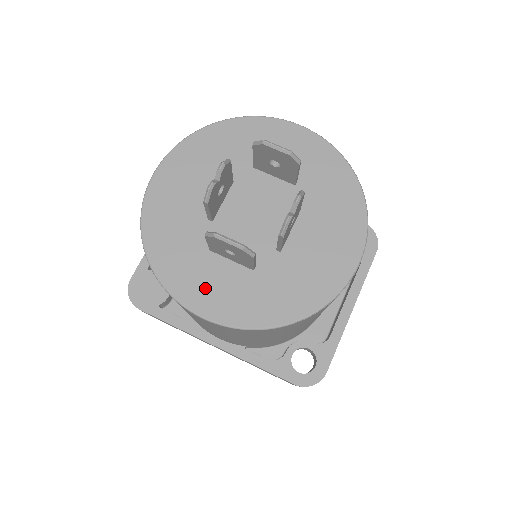
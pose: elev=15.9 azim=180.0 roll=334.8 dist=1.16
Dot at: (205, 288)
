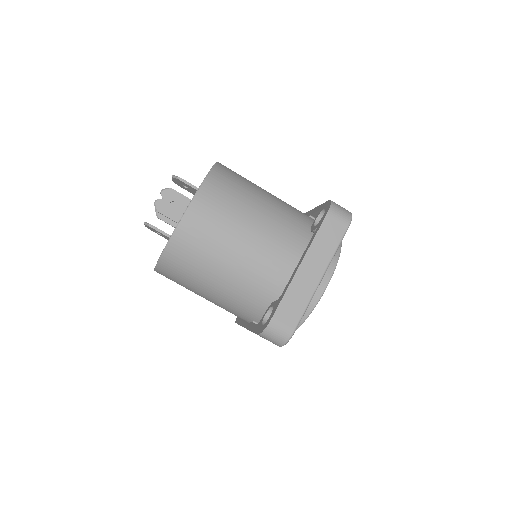
Dot at: occluded
